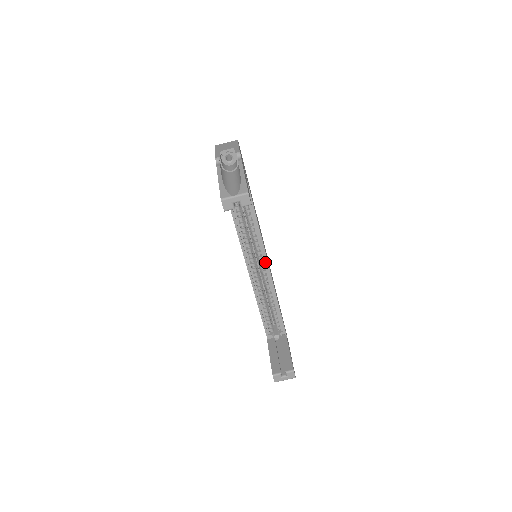
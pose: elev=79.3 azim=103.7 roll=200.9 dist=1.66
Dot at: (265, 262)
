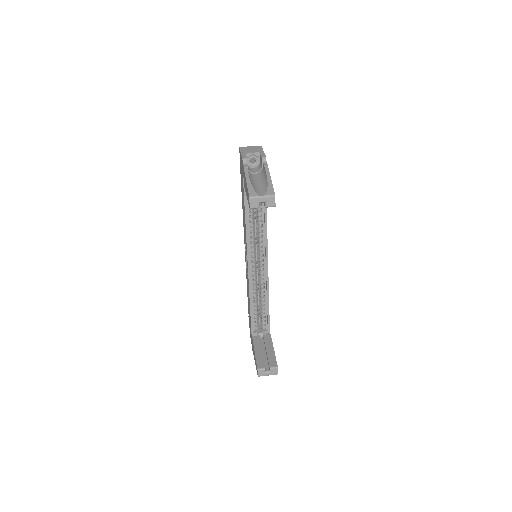
Dot at: (265, 263)
